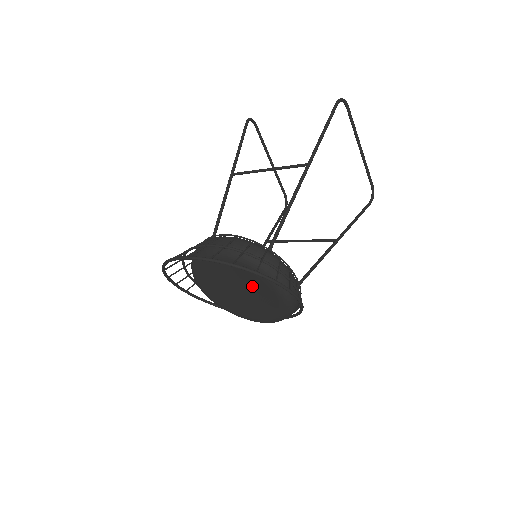
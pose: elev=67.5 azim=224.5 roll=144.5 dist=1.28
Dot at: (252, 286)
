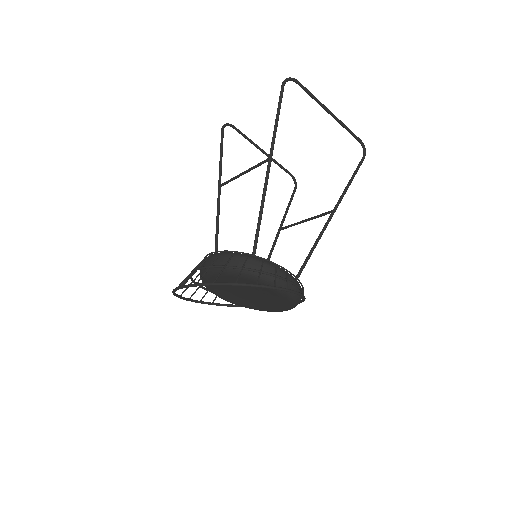
Dot at: (252, 288)
